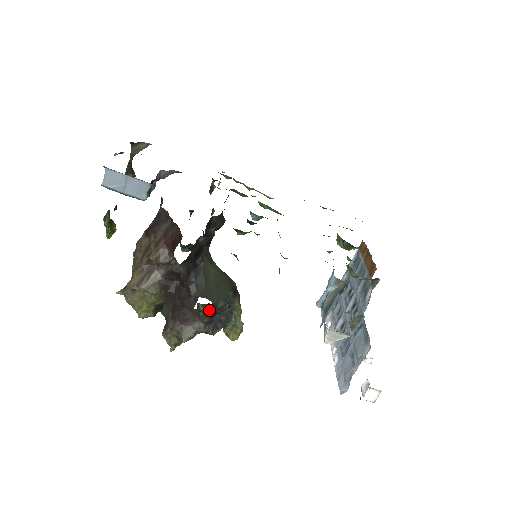
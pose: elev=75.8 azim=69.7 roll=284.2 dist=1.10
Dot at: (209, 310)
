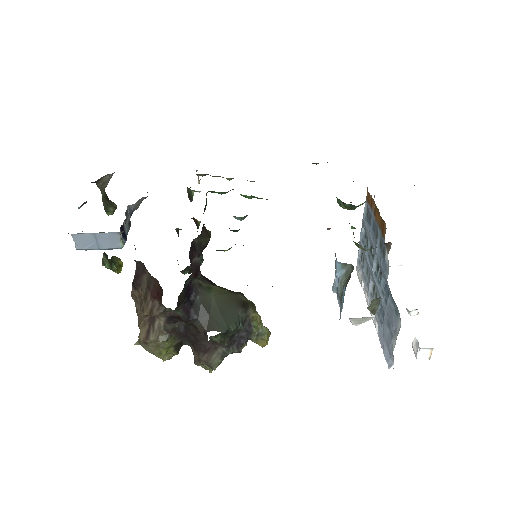
Dot at: (224, 336)
